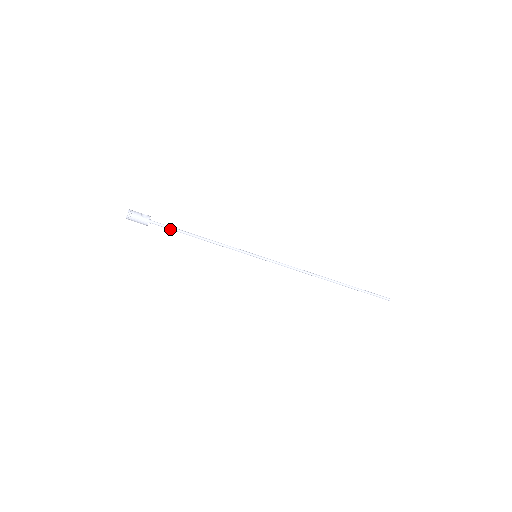
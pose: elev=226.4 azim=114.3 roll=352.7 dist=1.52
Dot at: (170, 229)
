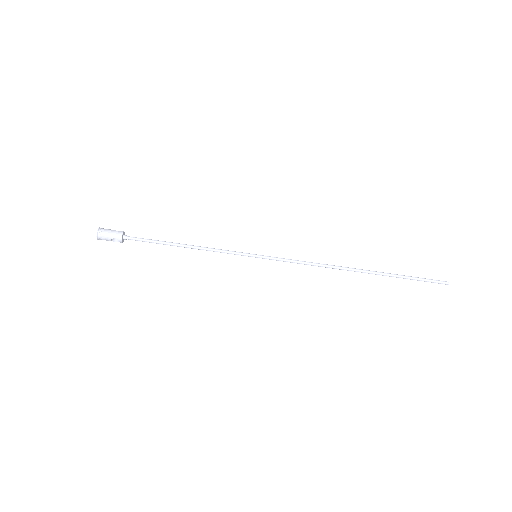
Dot at: (148, 241)
